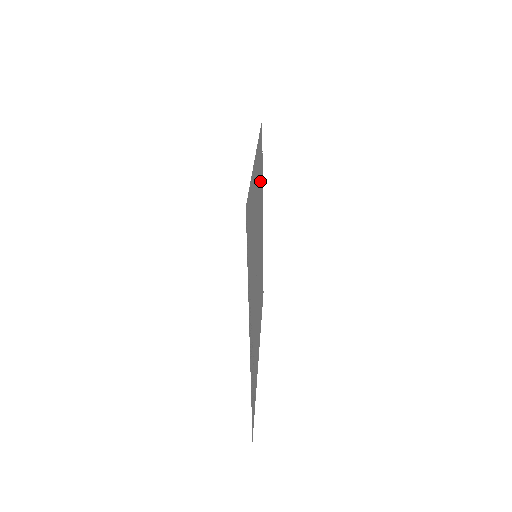
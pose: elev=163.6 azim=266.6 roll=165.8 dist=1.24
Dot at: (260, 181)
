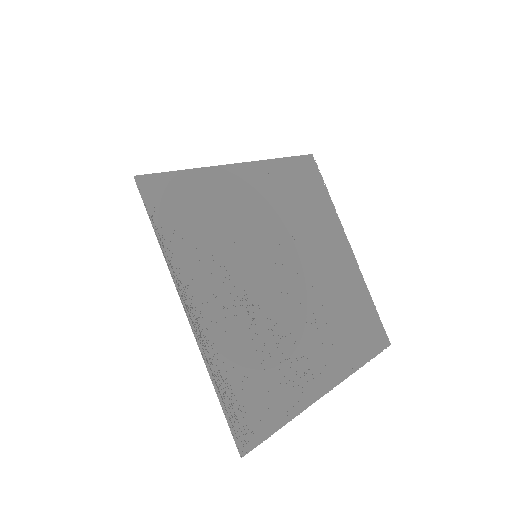
Dot at: (303, 203)
